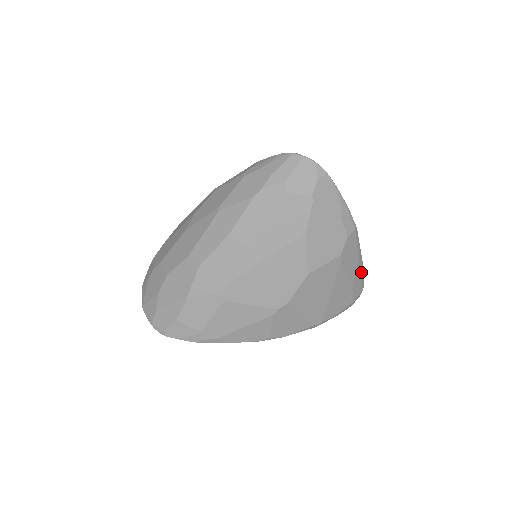
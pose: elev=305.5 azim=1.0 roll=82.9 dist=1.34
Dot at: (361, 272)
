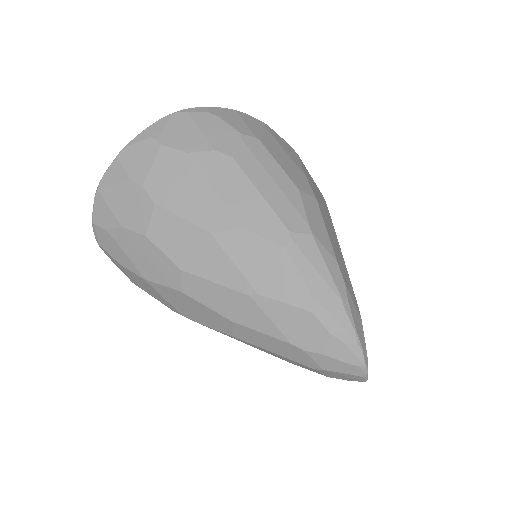
Dot at: occluded
